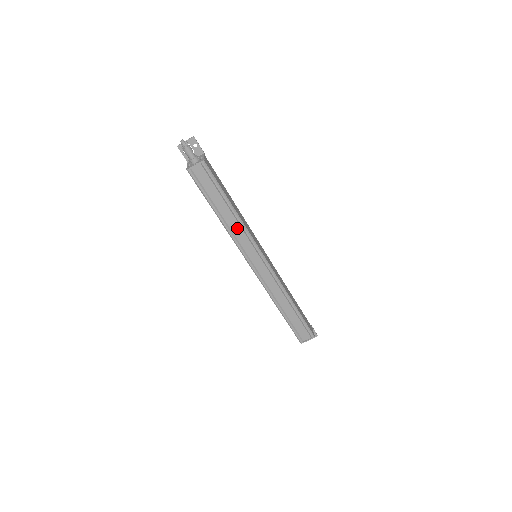
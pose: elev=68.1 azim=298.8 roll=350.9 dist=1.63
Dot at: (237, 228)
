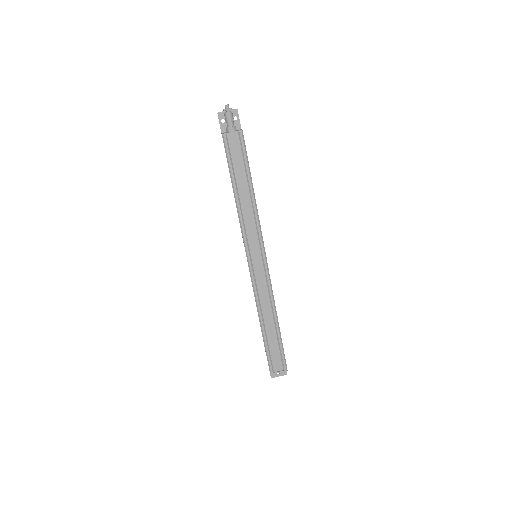
Dot at: (249, 215)
